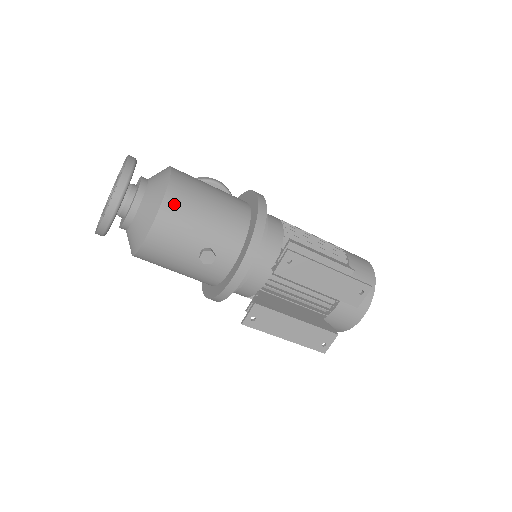
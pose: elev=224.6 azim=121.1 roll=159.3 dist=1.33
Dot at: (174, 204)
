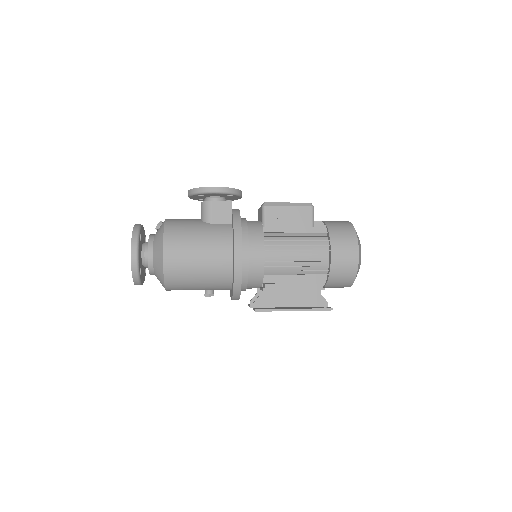
Dot at: (173, 284)
